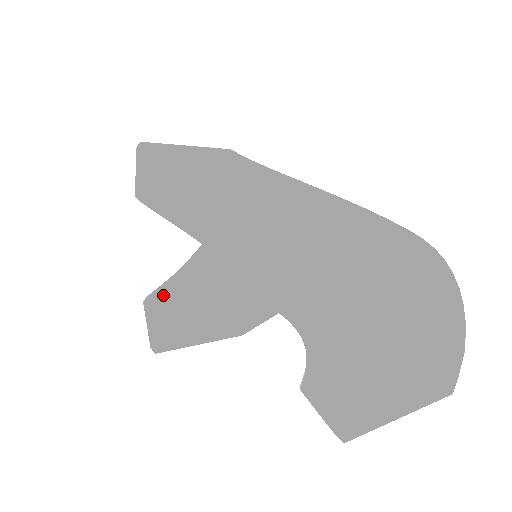
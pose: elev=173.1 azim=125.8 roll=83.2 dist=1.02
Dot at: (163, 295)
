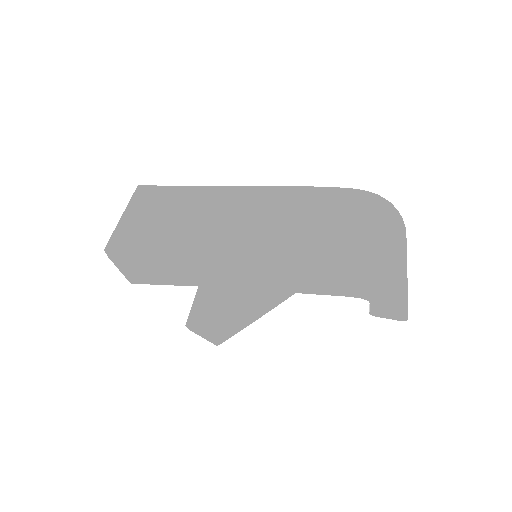
Dot at: (215, 321)
